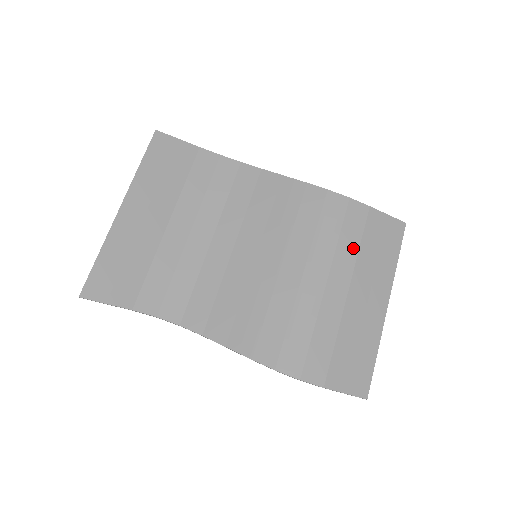
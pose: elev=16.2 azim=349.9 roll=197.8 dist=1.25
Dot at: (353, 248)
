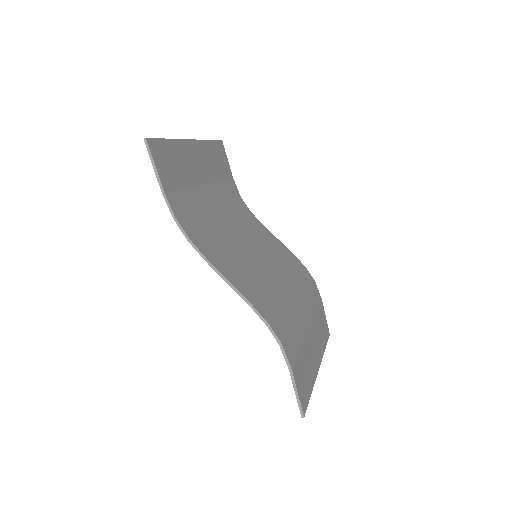
Dot at: (314, 309)
